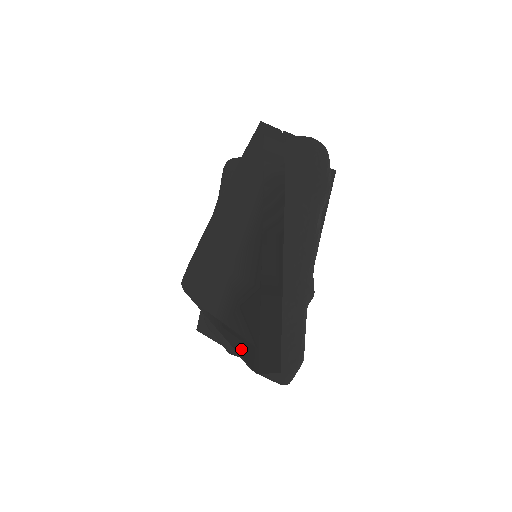
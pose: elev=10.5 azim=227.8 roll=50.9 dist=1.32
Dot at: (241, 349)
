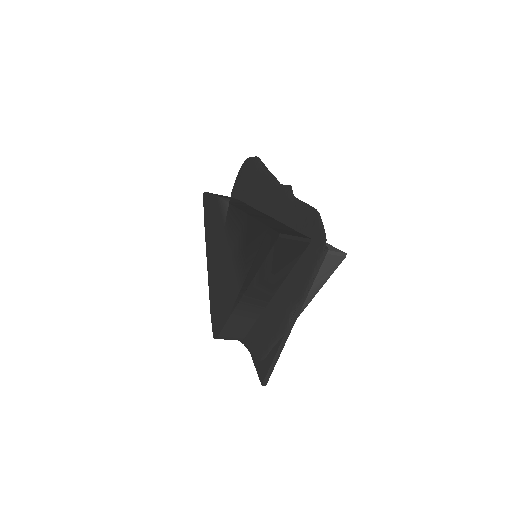
Dot at: (262, 256)
